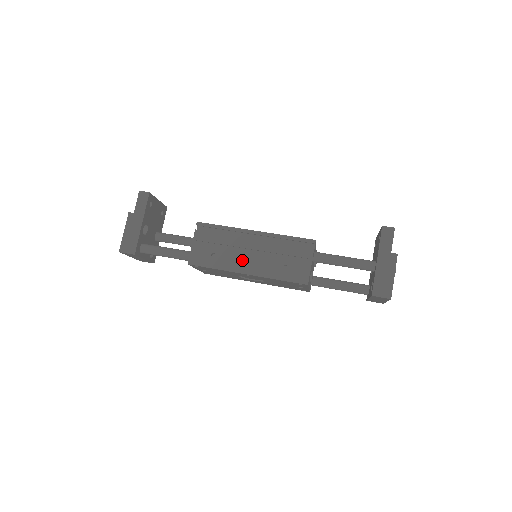
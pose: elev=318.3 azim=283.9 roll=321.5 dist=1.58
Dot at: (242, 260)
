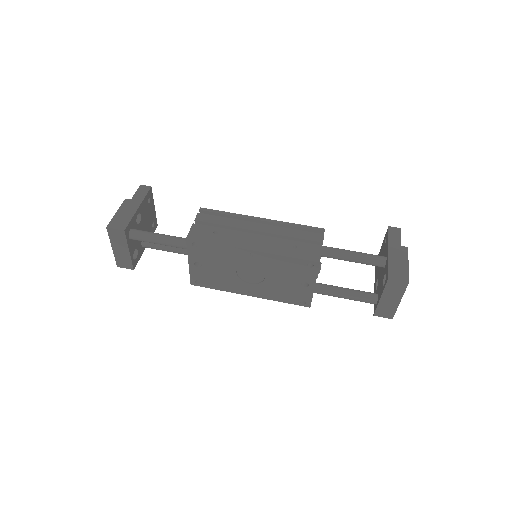
Dot at: (247, 239)
